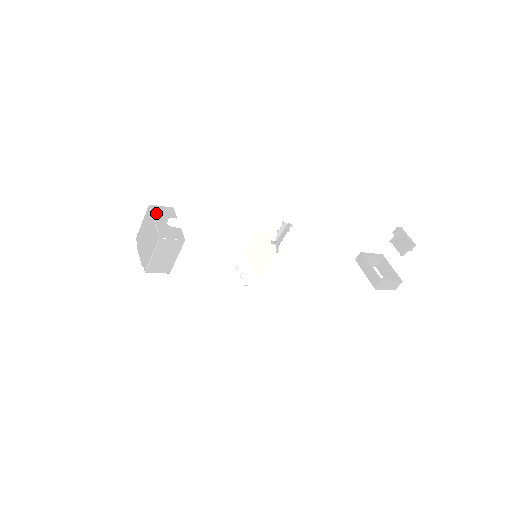
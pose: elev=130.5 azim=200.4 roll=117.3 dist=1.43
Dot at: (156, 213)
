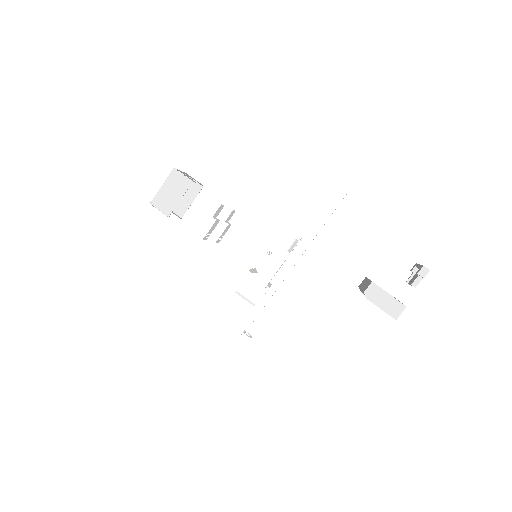
Dot at: (187, 174)
